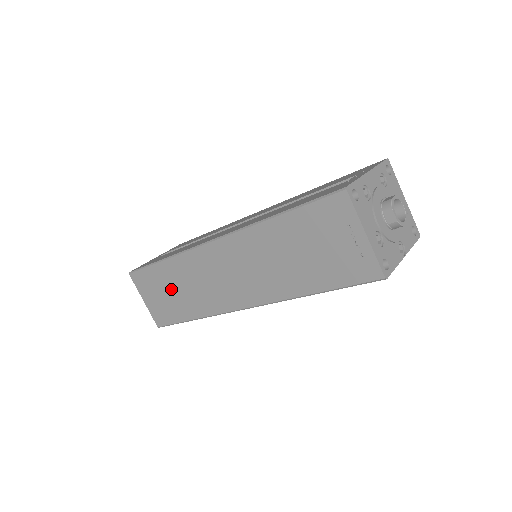
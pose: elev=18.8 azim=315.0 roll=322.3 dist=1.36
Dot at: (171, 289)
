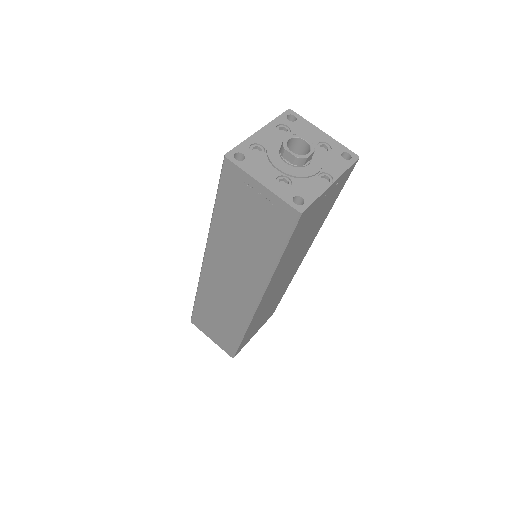
Dot at: (215, 318)
